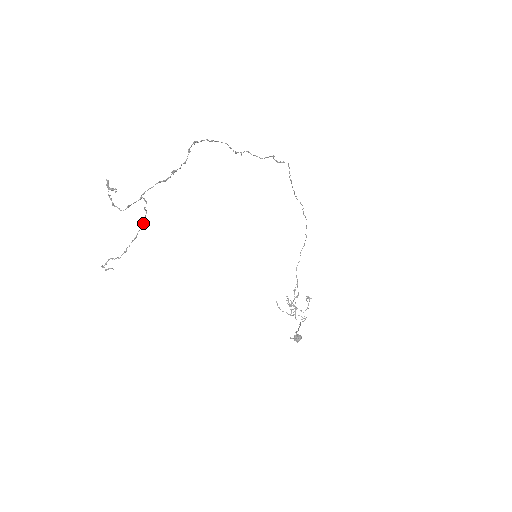
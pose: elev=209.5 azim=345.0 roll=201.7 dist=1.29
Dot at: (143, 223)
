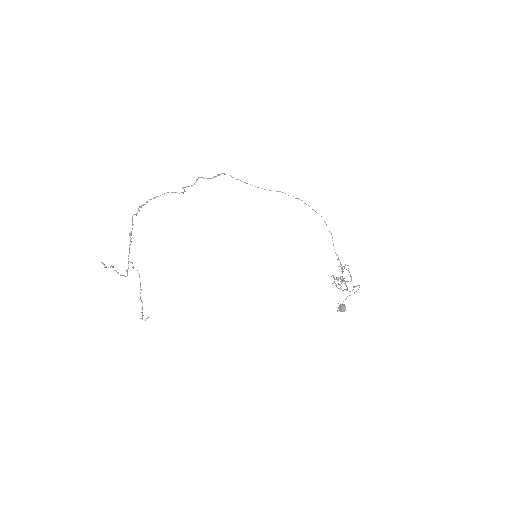
Dot at: occluded
